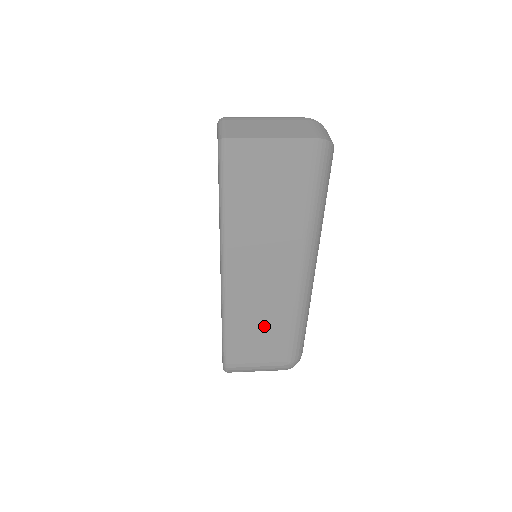
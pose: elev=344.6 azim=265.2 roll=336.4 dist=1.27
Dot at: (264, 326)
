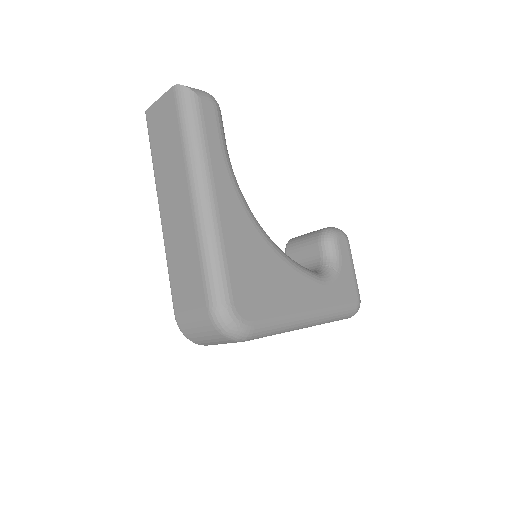
Dot at: (185, 259)
